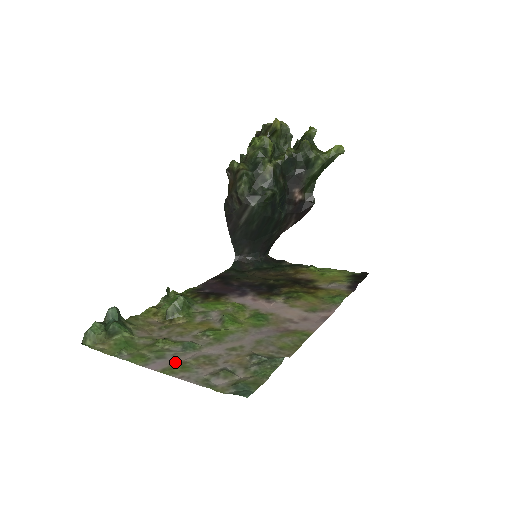
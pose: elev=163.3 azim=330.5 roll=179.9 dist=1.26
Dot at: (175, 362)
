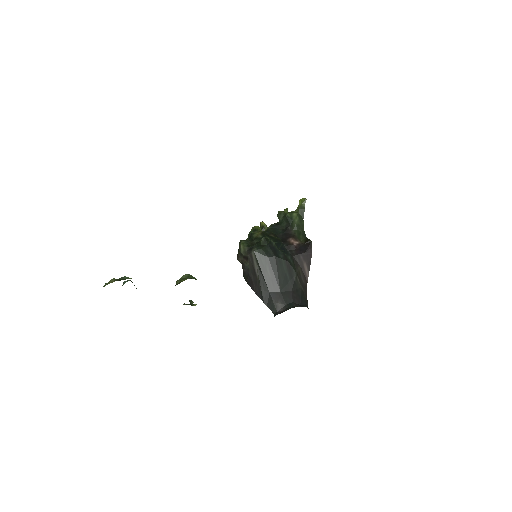
Dot at: occluded
